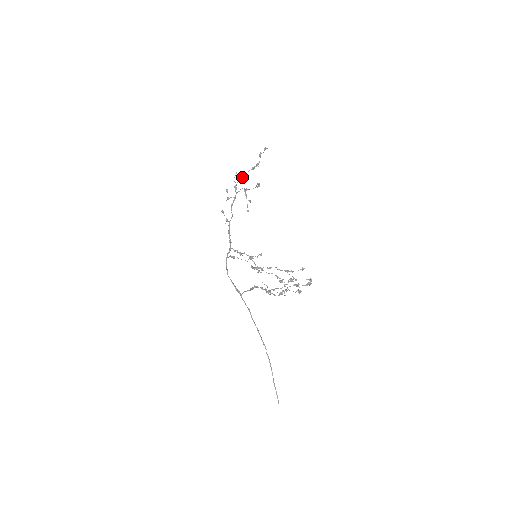
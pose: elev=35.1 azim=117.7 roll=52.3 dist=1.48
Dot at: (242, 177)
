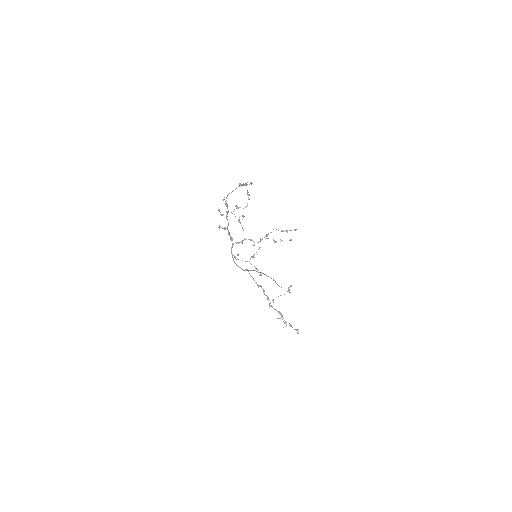
Dot at: occluded
